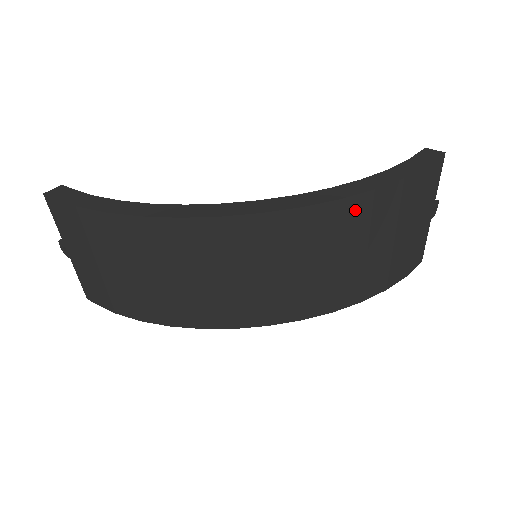
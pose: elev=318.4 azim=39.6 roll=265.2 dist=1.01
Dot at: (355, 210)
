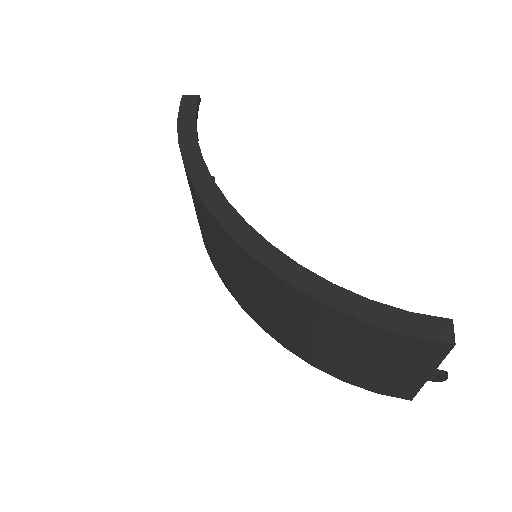
Dot at: (301, 300)
